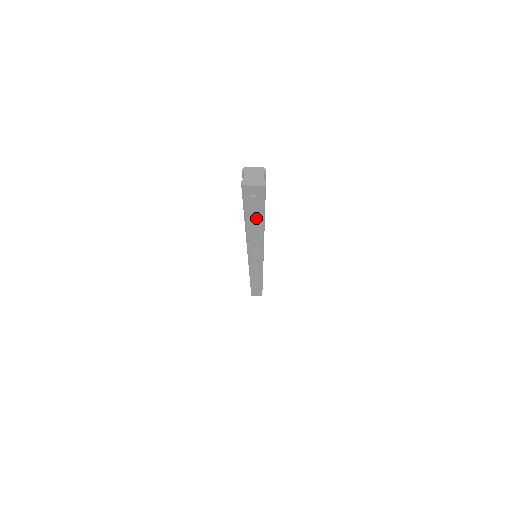
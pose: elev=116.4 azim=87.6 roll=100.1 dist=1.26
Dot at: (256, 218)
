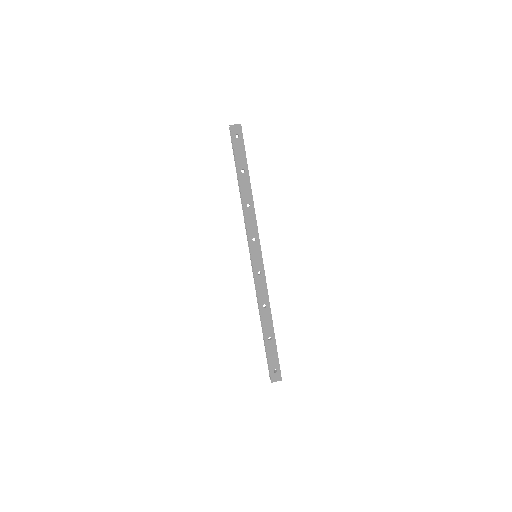
Dot at: (243, 167)
